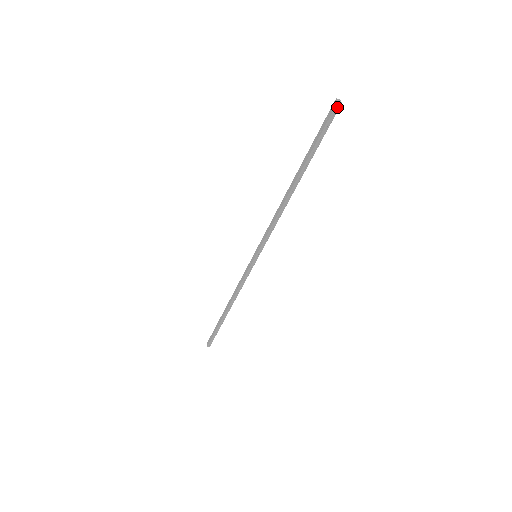
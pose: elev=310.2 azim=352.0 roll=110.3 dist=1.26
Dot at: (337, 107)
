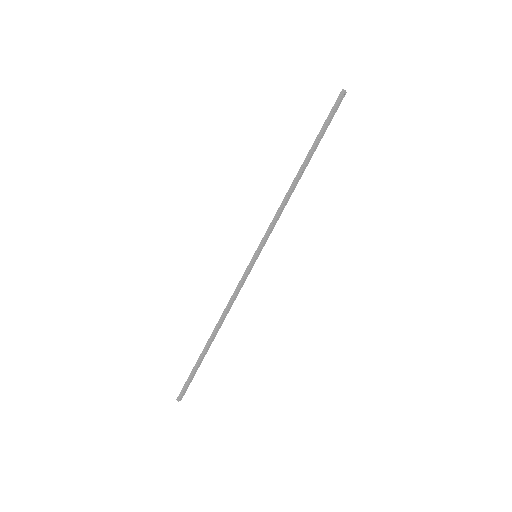
Dot at: (342, 93)
